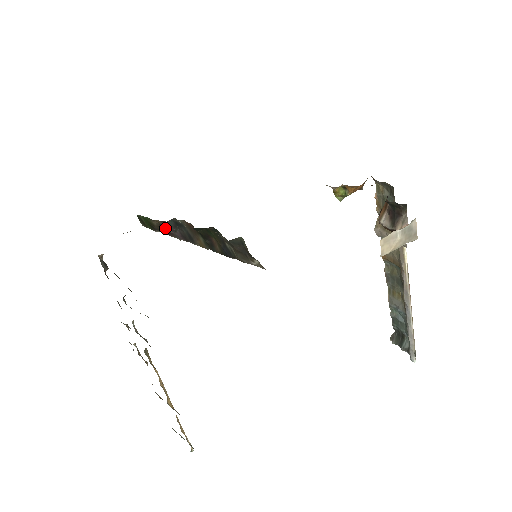
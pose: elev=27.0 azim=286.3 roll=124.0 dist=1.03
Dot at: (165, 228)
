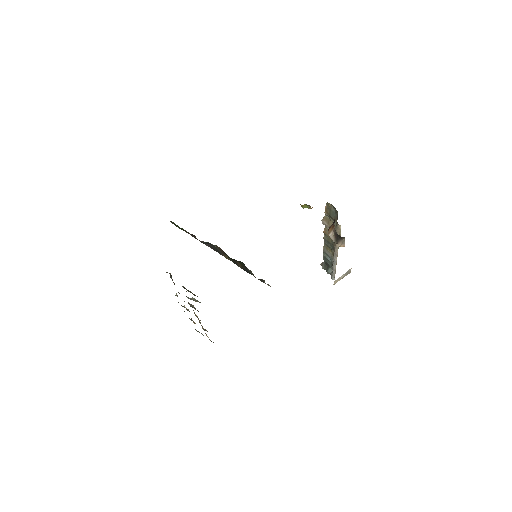
Dot at: occluded
